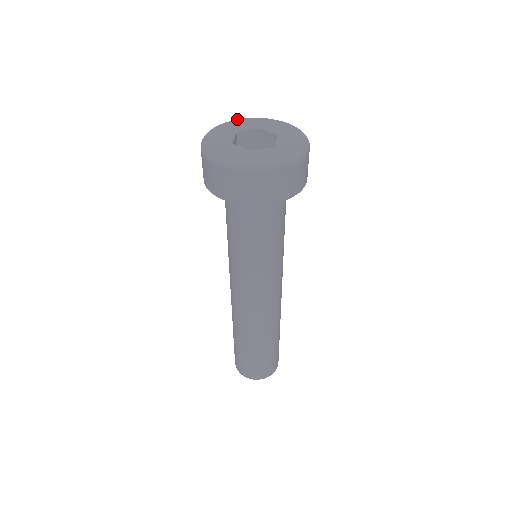
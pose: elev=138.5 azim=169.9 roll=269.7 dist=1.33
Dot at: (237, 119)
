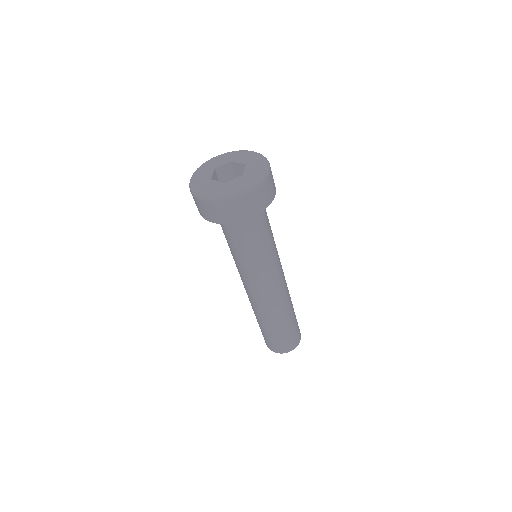
Dot at: occluded
